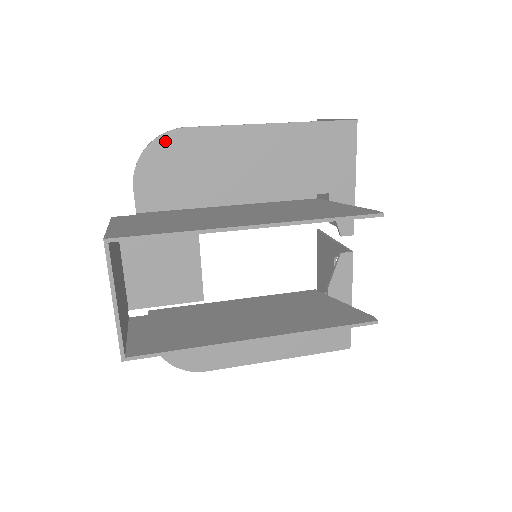
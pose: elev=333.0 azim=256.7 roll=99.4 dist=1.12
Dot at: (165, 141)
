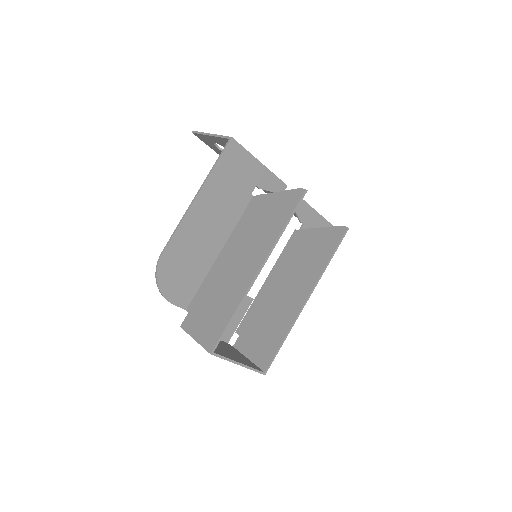
Dot at: (161, 270)
